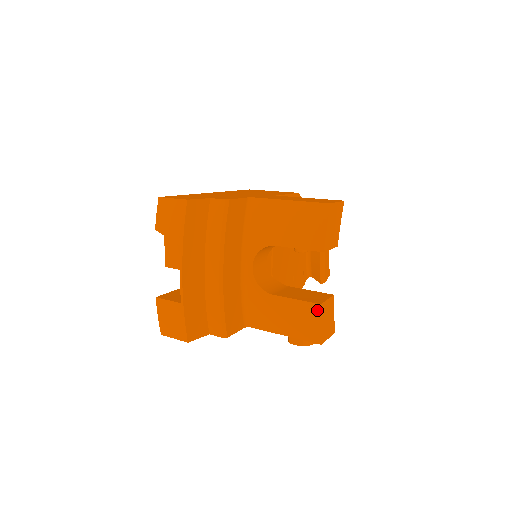
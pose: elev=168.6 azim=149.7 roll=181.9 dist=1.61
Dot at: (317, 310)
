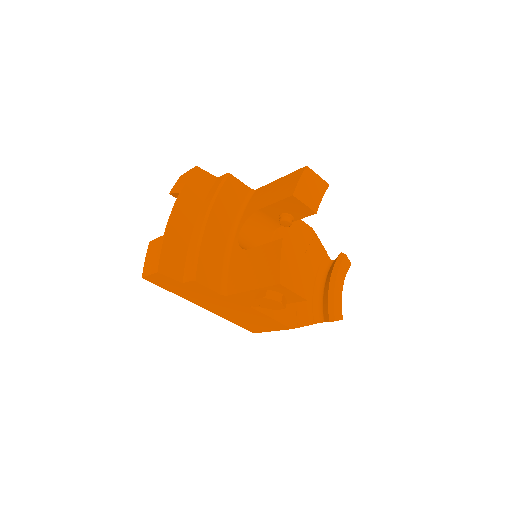
Dot at: (279, 245)
